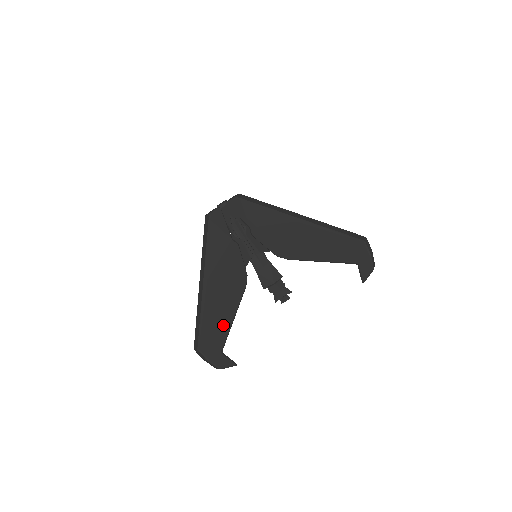
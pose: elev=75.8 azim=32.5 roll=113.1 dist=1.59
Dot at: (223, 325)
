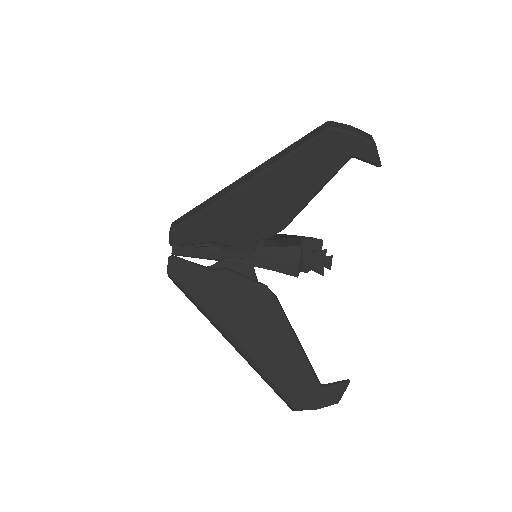
Dot at: (294, 359)
